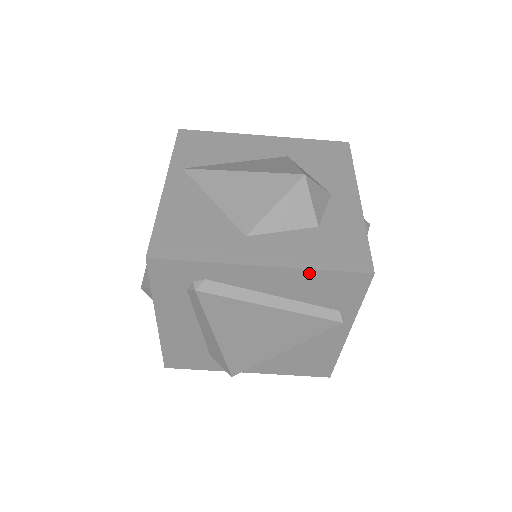
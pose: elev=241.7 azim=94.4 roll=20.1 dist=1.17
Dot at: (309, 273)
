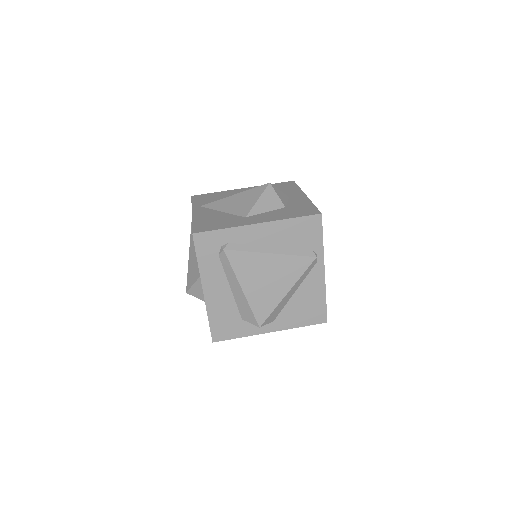
Dot at: (286, 223)
